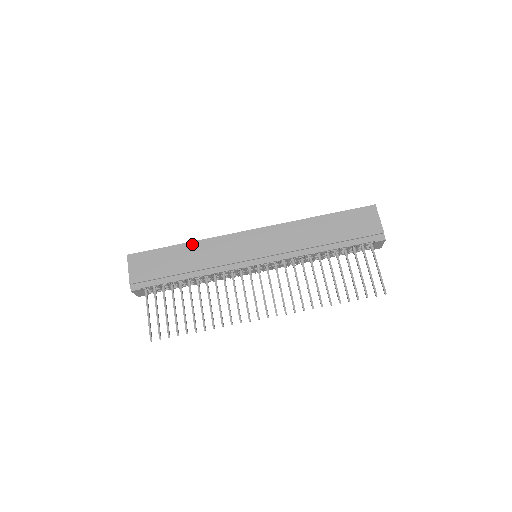
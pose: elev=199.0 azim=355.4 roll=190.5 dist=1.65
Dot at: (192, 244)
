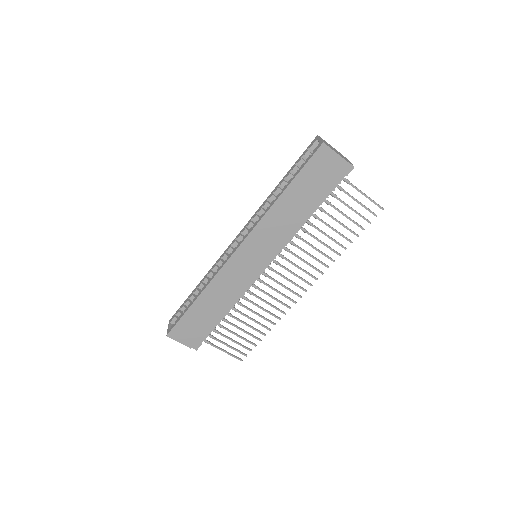
Dot at: (204, 294)
